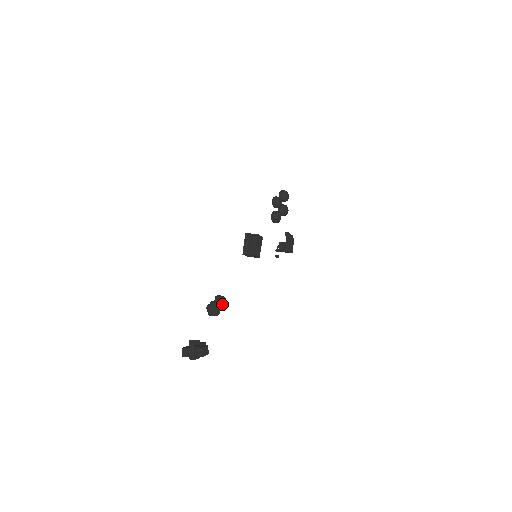
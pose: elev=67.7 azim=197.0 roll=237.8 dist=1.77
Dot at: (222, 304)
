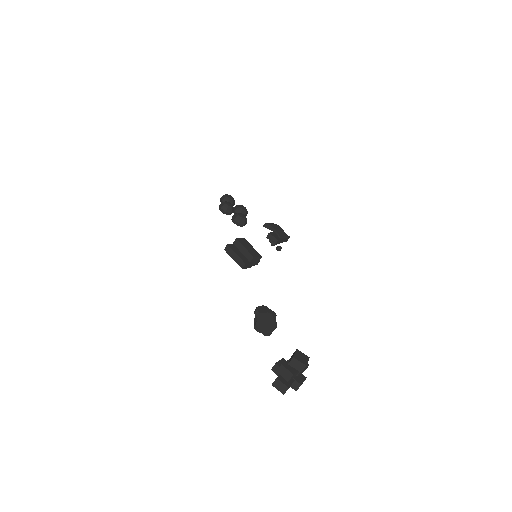
Dot at: occluded
